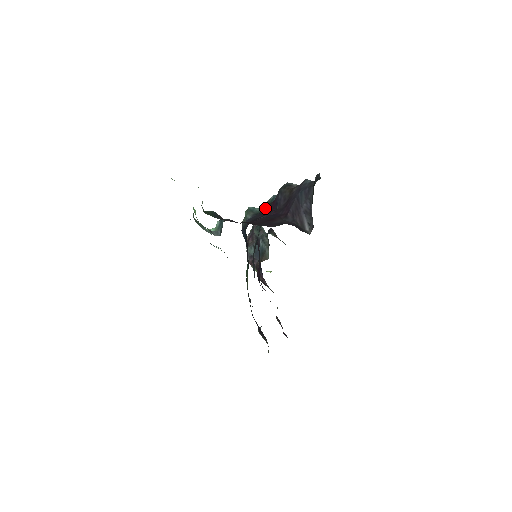
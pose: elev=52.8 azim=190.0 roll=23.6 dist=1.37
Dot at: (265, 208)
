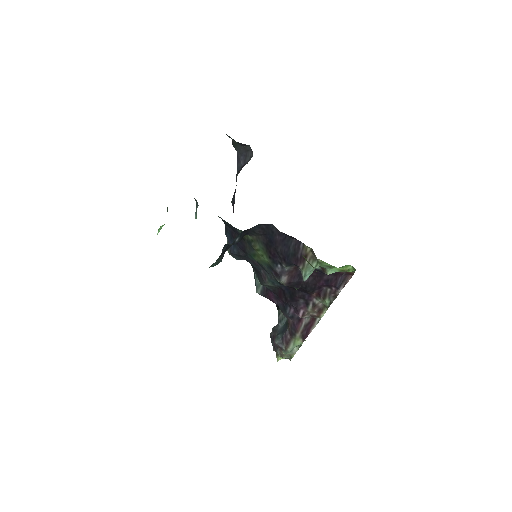
Dot at: occluded
